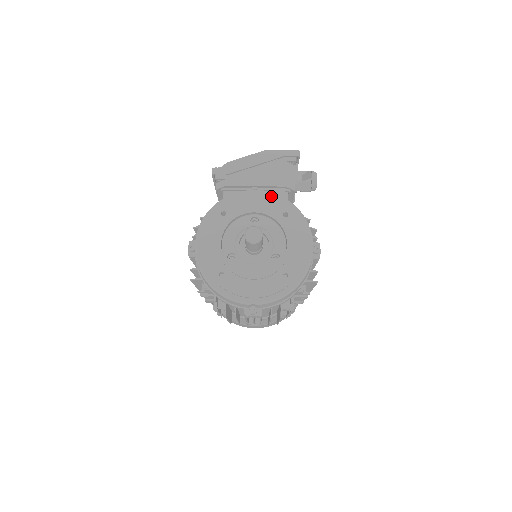
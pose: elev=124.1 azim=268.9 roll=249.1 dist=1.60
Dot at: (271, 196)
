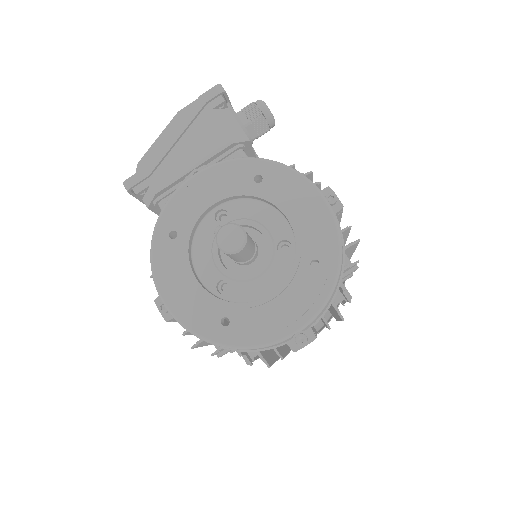
Dot at: (221, 167)
